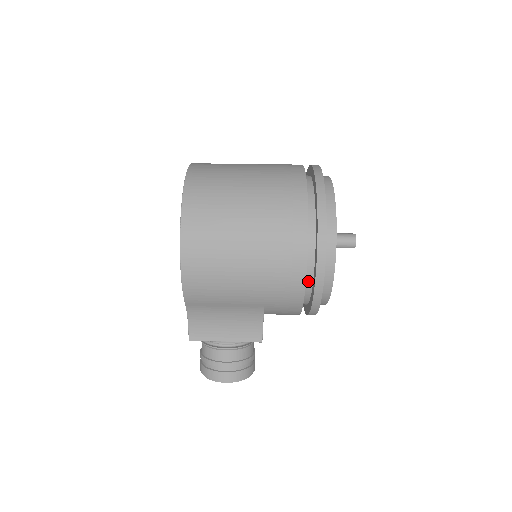
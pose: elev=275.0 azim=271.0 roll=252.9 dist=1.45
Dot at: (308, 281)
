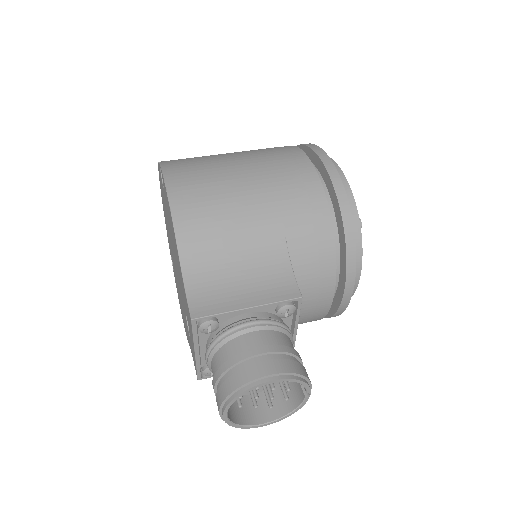
Dot at: occluded
